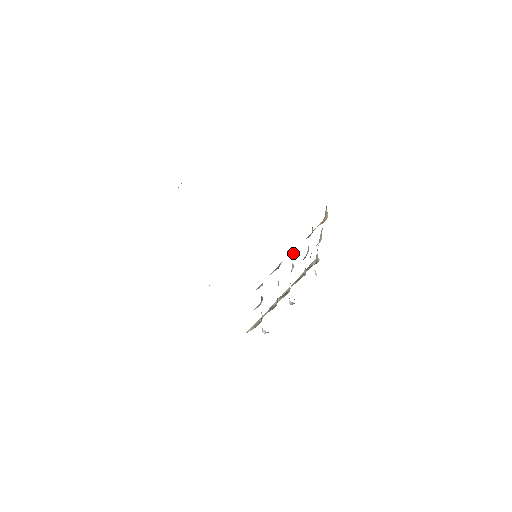
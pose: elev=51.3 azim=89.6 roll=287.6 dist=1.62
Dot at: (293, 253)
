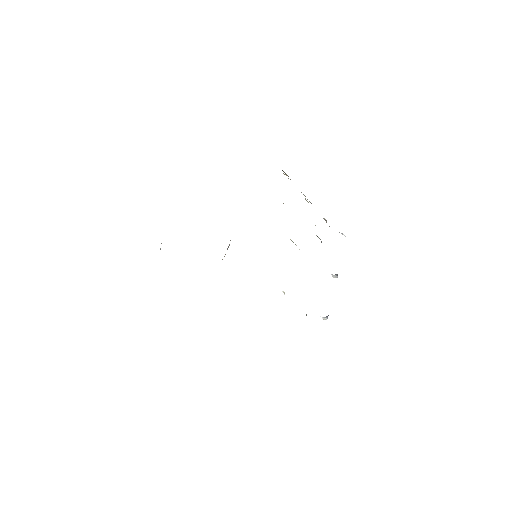
Dot at: occluded
